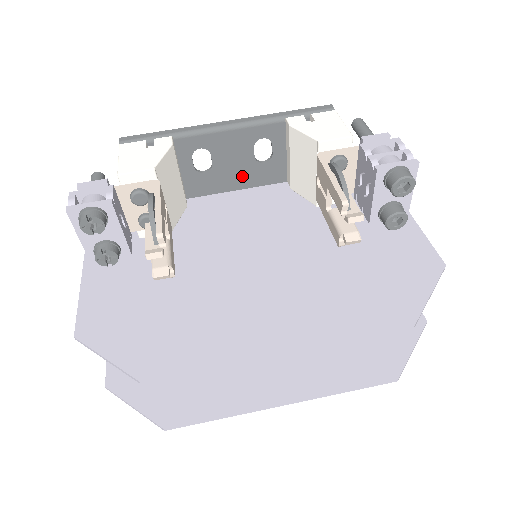
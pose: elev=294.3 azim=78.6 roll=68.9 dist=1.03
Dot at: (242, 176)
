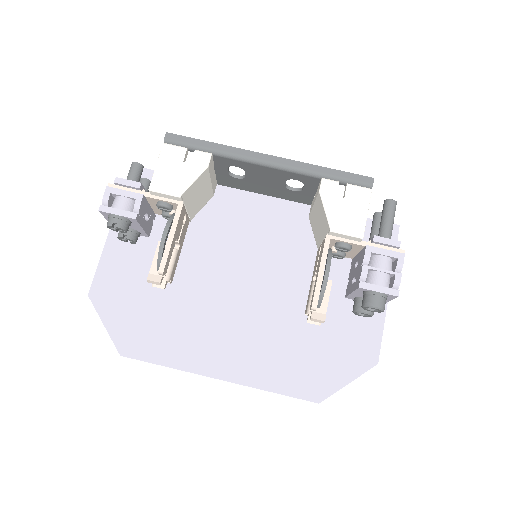
Dot at: (271, 190)
